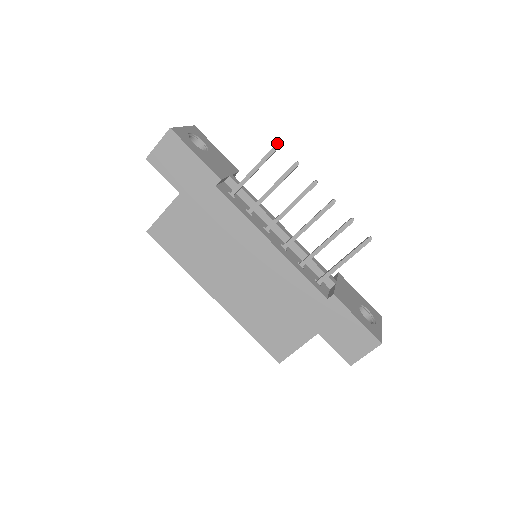
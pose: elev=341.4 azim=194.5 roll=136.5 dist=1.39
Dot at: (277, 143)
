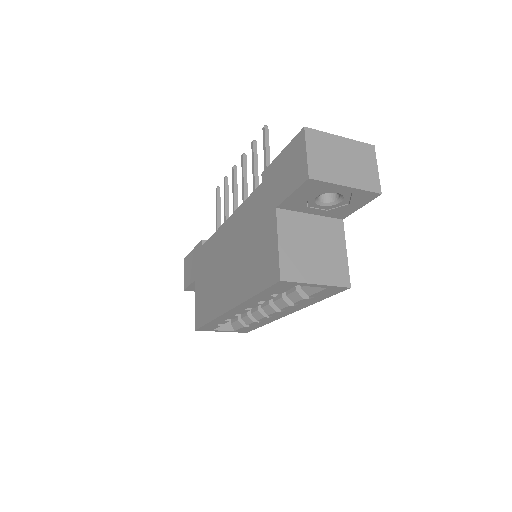
Dot at: (216, 188)
